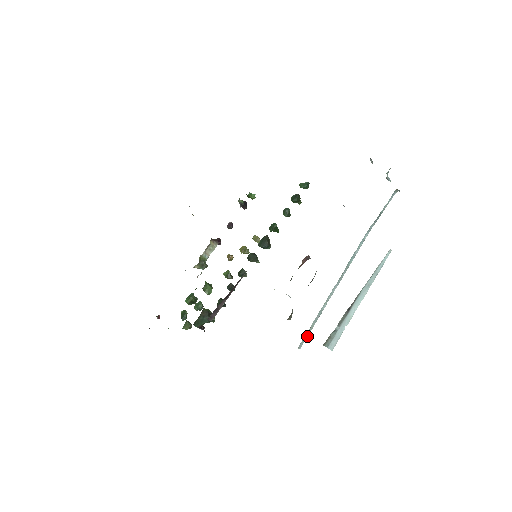
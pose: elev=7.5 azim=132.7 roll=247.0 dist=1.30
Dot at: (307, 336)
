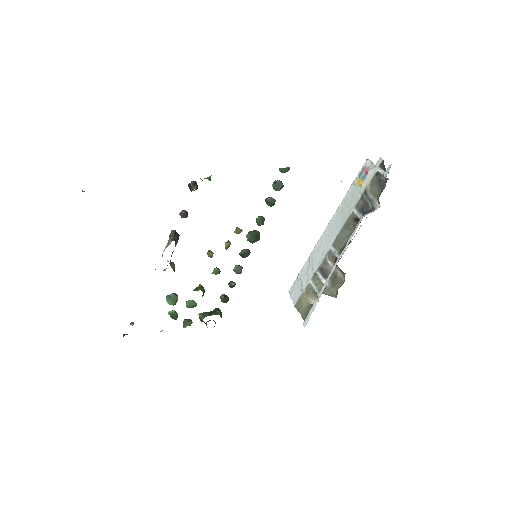
Dot at: (296, 282)
